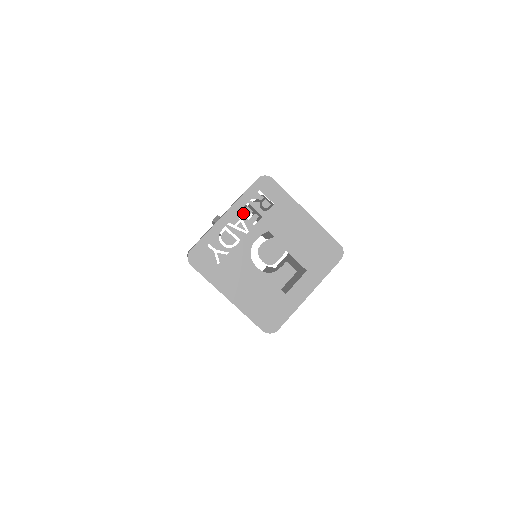
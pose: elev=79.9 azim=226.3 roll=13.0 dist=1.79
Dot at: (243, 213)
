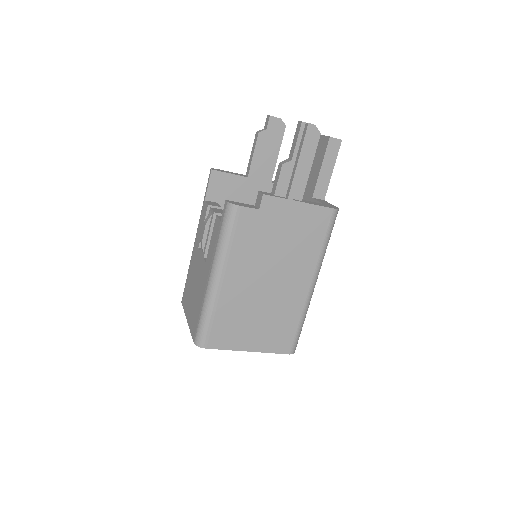
Dot at: occluded
